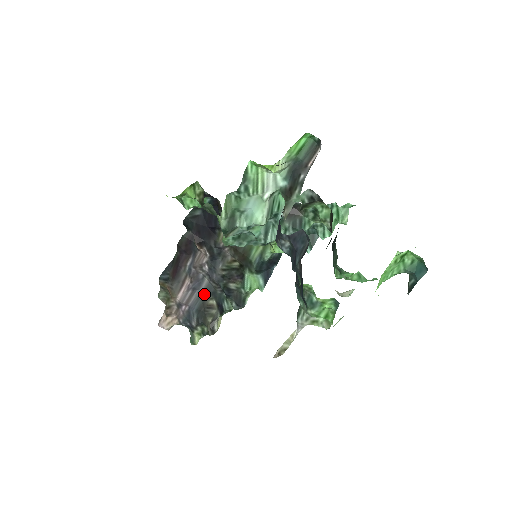
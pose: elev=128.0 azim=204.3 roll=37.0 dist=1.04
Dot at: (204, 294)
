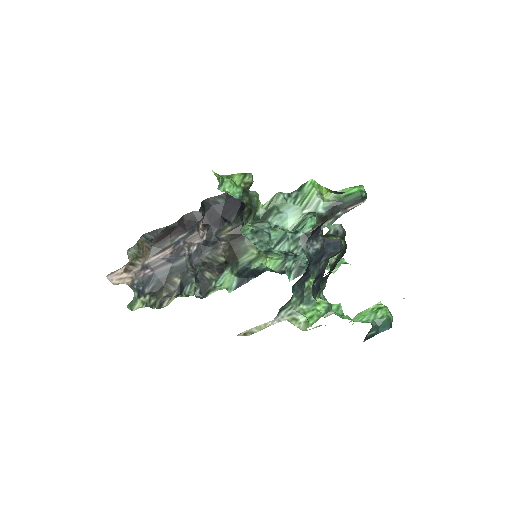
Dot at: (174, 270)
